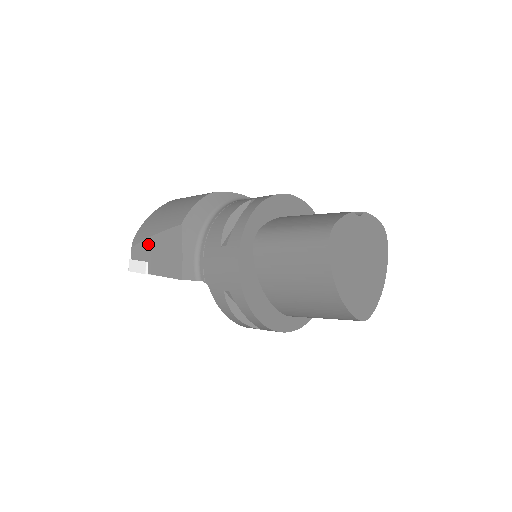
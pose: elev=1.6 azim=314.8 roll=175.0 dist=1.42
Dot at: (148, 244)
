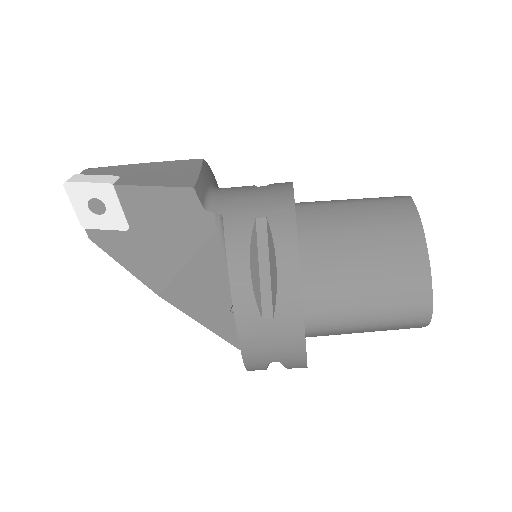
Dot at: (127, 167)
